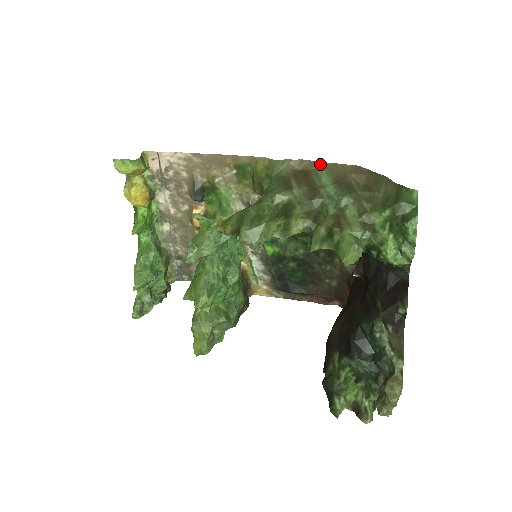
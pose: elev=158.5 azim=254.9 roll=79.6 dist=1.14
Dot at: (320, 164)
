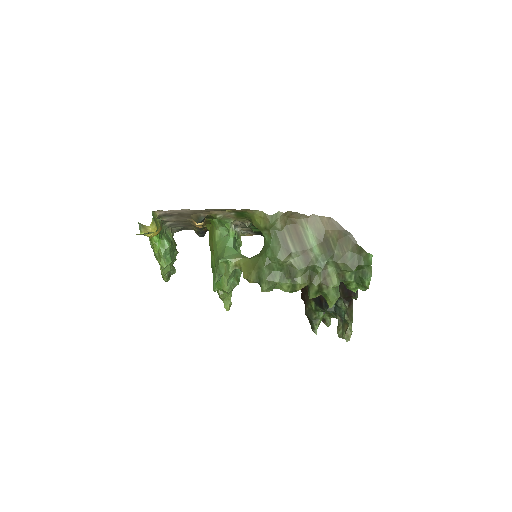
Dot at: (304, 216)
